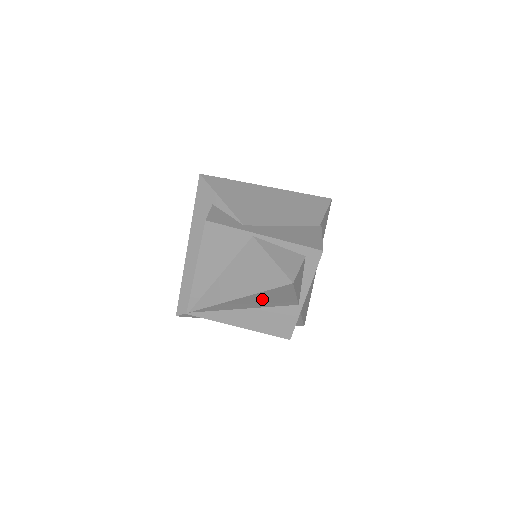
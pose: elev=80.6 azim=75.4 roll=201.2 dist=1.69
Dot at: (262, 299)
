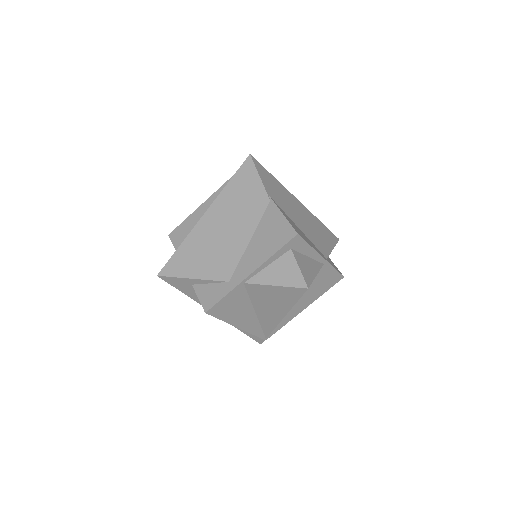
Dot at: occluded
